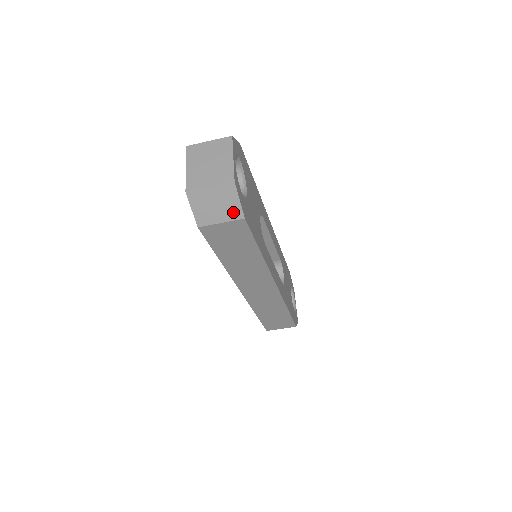
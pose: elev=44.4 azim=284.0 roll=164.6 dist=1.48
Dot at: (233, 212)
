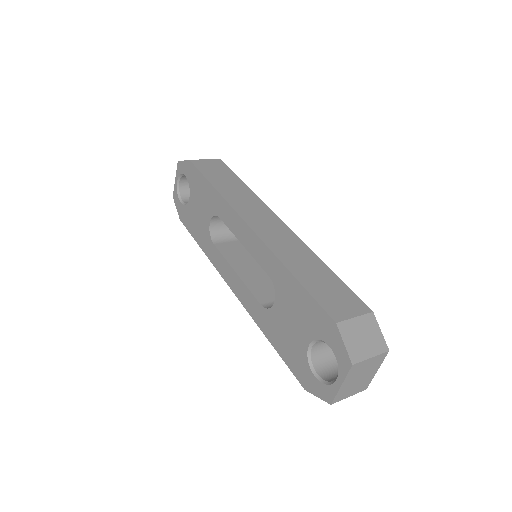
Dot at: occluded
